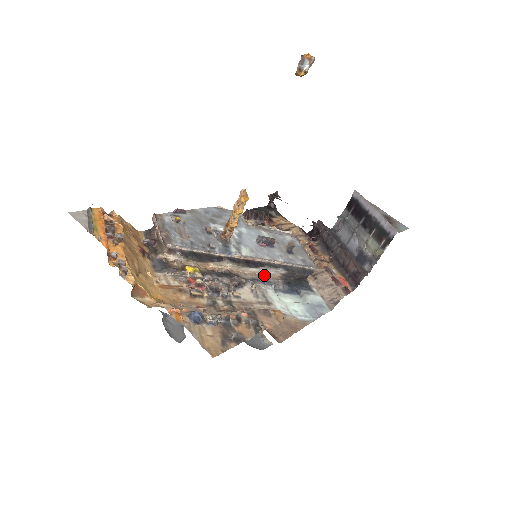
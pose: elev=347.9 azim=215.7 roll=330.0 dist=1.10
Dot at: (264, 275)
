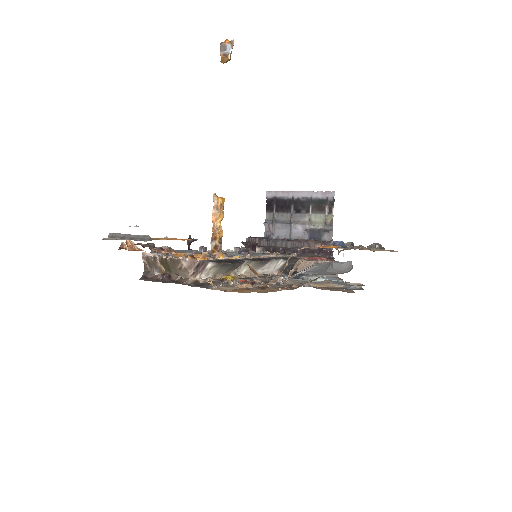
Dot at: occluded
